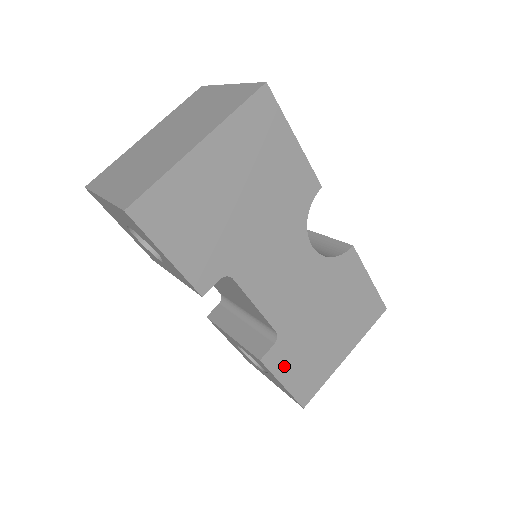
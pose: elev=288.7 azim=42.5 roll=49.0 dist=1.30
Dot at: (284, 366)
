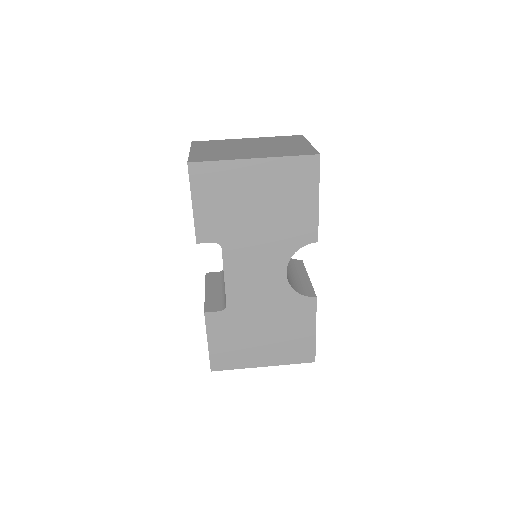
Dot at: (217, 331)
